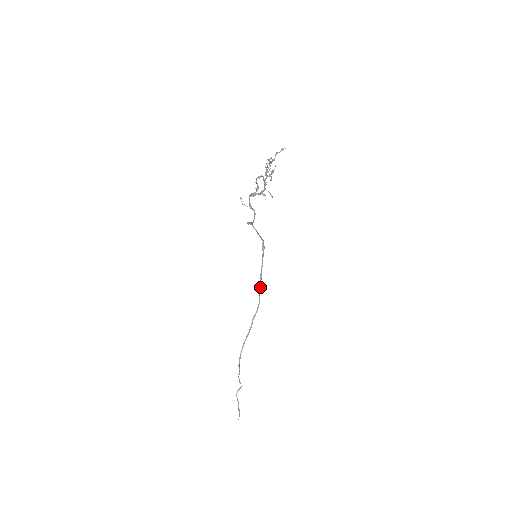
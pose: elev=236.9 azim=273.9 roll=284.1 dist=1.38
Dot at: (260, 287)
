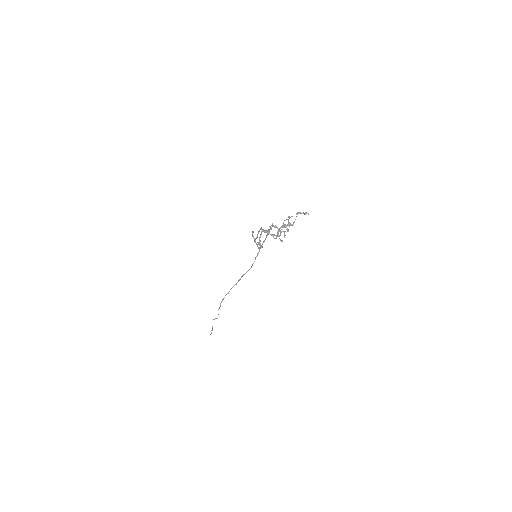
Dot at: (255, 258)
